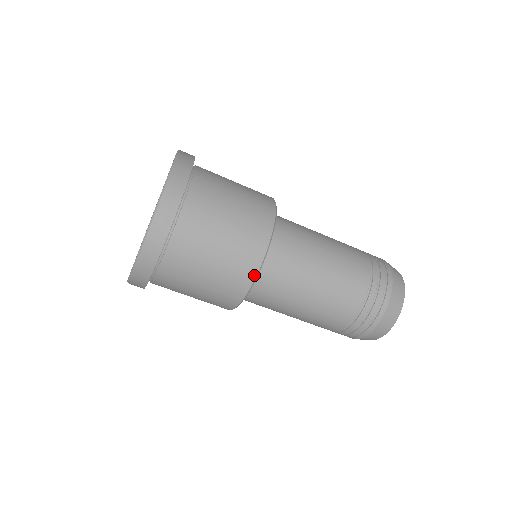
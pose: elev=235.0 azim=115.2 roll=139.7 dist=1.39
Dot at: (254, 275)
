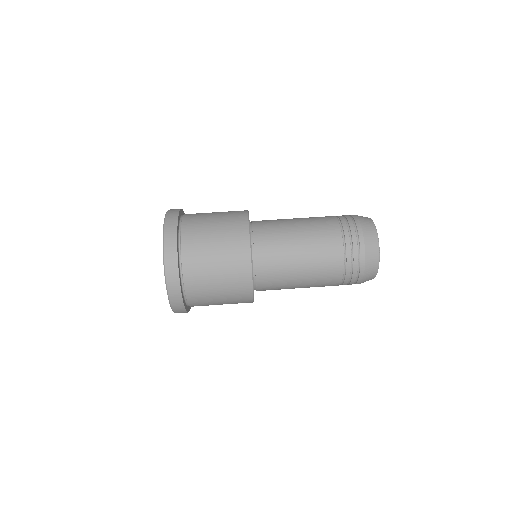
Dot at: occluded
